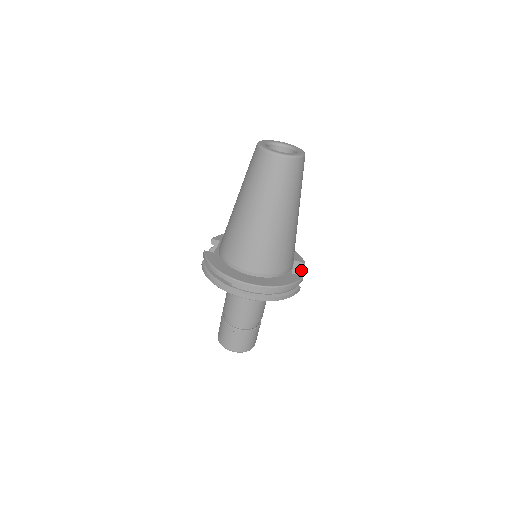
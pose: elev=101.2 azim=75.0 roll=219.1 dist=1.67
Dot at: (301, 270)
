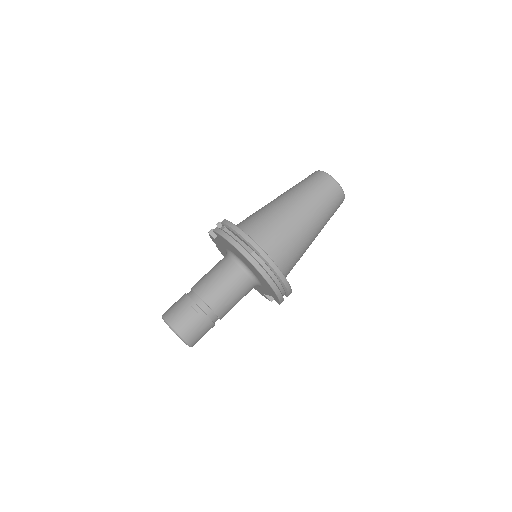
Dot at: occluded
